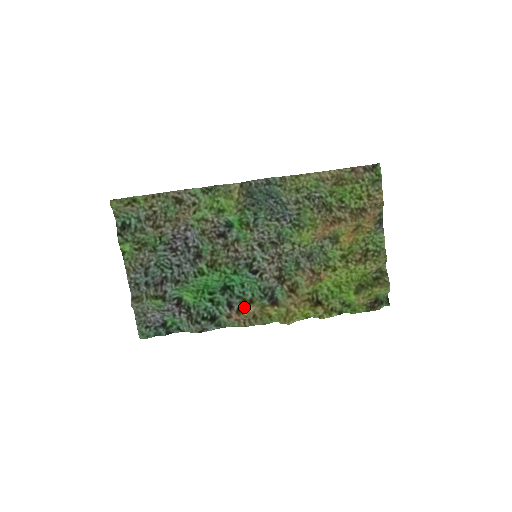
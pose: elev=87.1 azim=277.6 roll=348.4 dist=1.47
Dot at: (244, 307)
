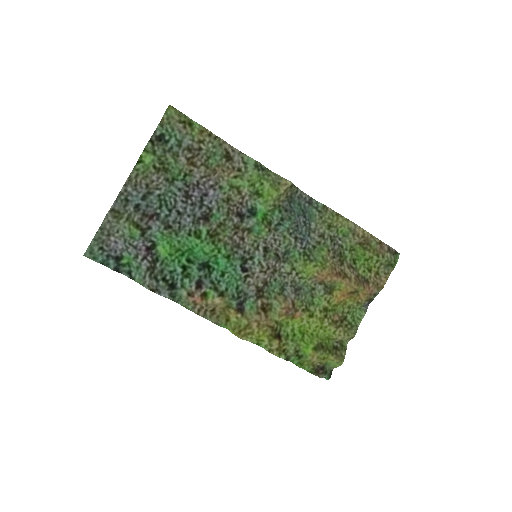
Dot at: (212, 295)
